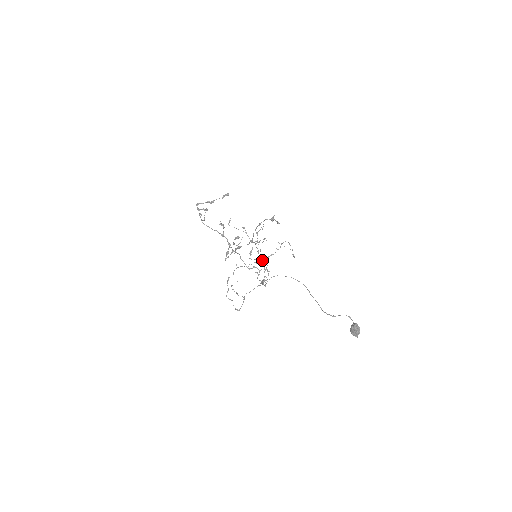
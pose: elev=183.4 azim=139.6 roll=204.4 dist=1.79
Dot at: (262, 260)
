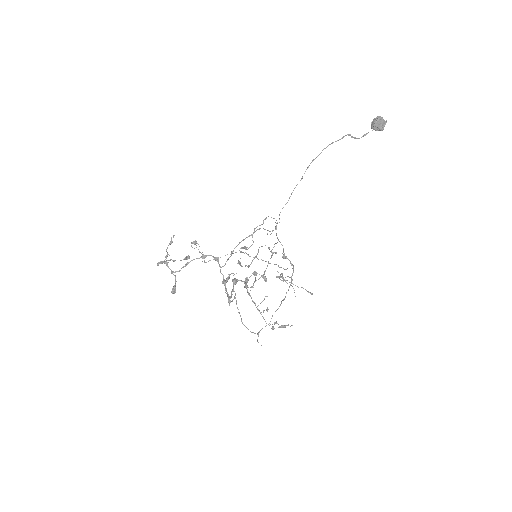
Dot at: (284, 326)
